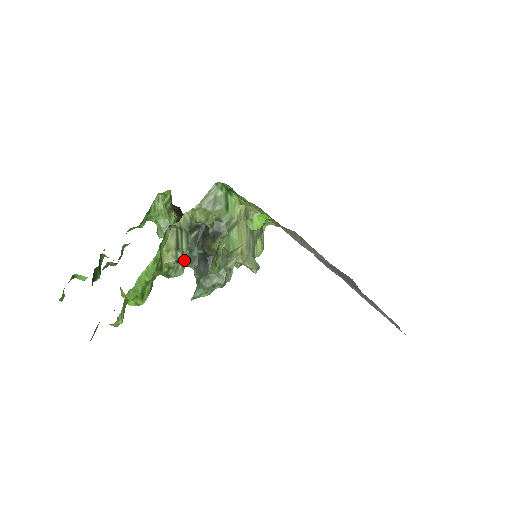
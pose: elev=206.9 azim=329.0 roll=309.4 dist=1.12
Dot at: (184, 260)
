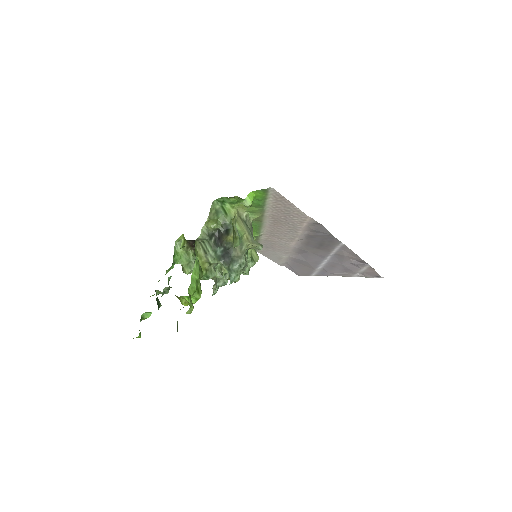
Dot at: (214, 260)
